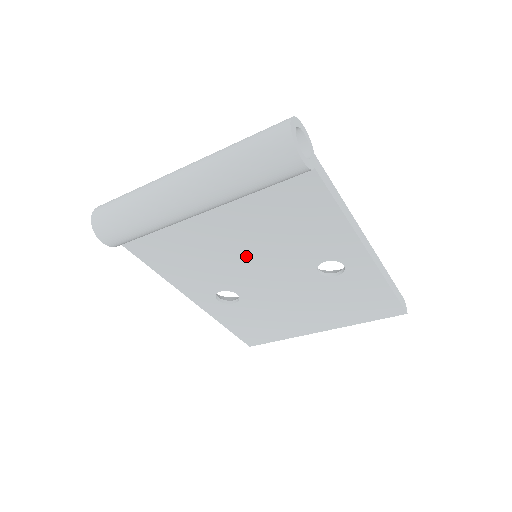
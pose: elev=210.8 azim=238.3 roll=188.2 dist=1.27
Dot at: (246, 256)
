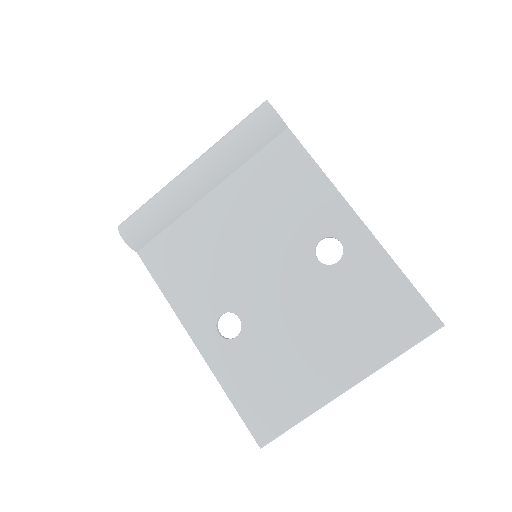
Dot at: (244, 247)
